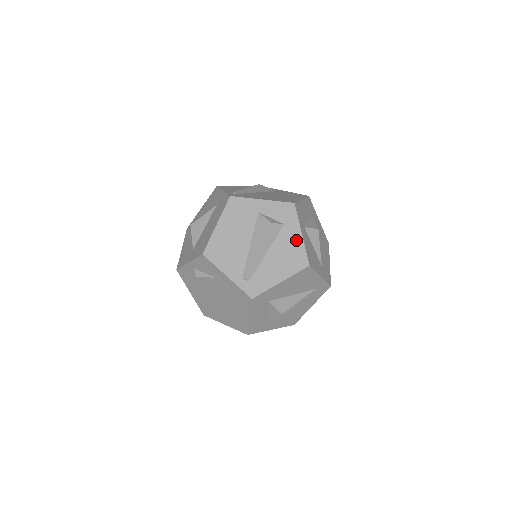
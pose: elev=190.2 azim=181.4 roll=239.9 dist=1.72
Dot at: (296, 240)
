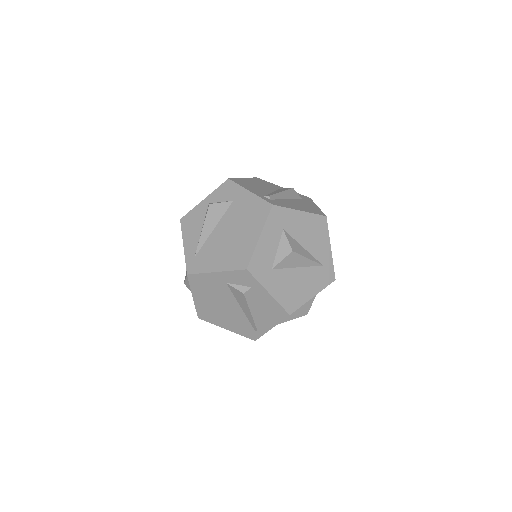
Dot at: (313, 206)
